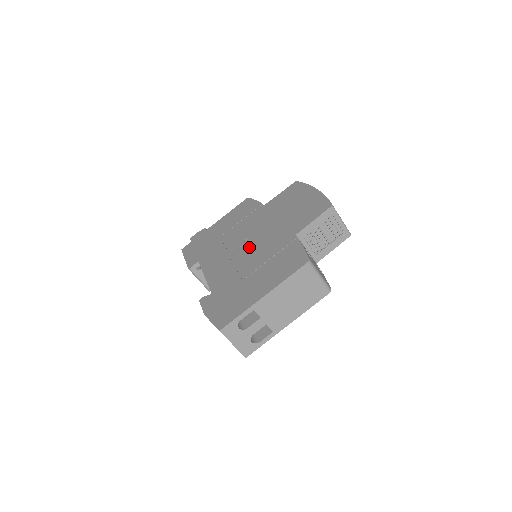
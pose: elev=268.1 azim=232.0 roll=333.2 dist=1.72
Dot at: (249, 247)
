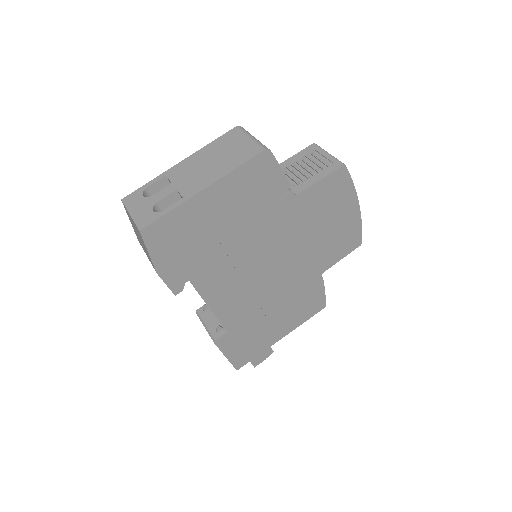
Dot at: occluded
